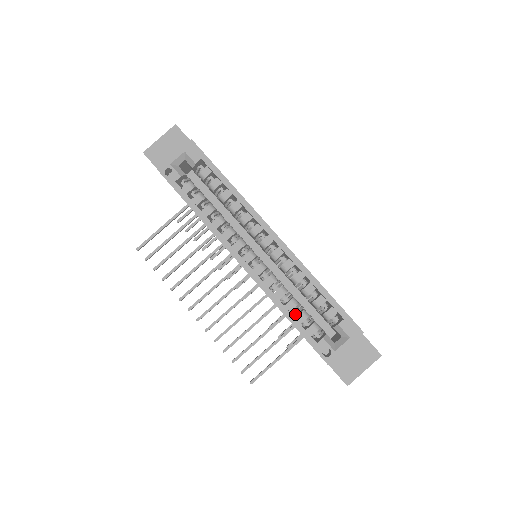
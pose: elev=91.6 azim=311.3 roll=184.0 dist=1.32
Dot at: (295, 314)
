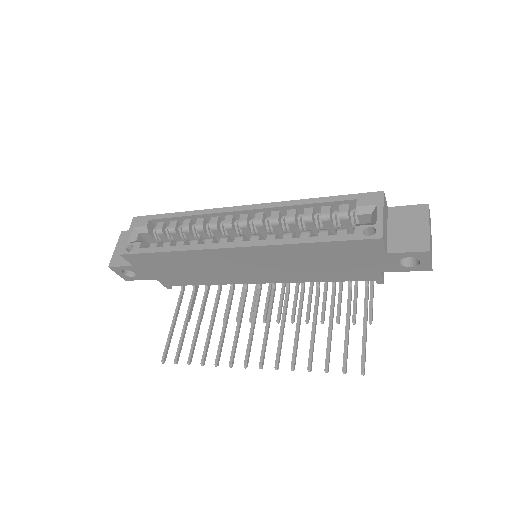
Dot at: occluded
